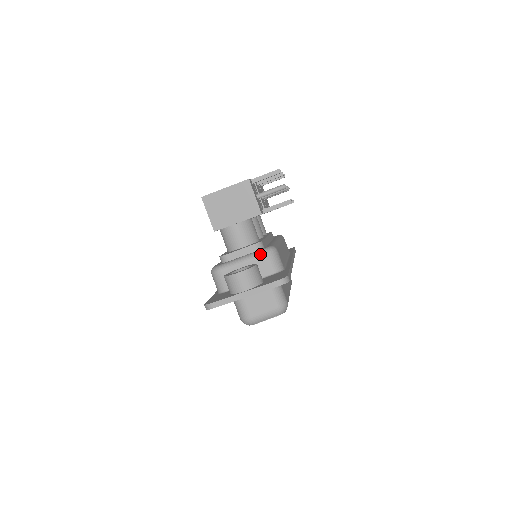
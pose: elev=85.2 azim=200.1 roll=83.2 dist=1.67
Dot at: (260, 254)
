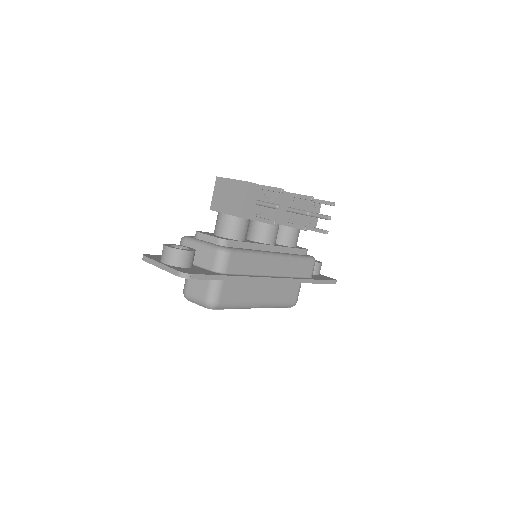
Dot at: (212, 248)
